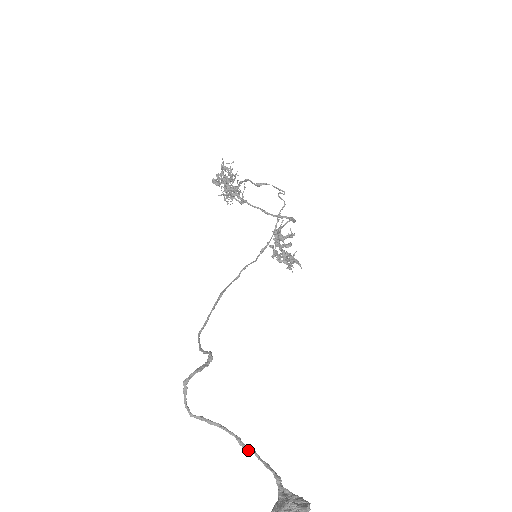
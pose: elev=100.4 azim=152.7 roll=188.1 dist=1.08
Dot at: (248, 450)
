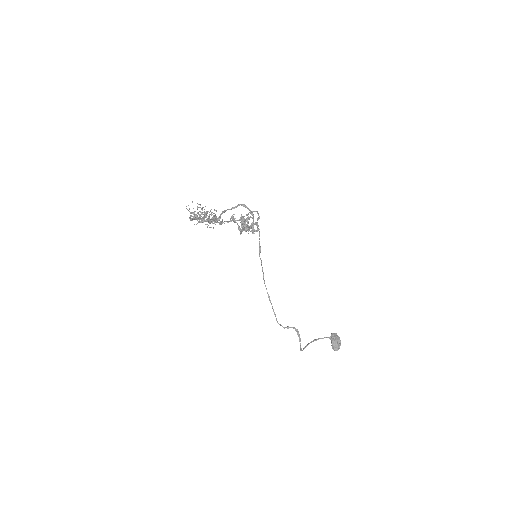
Dot at: occluded
